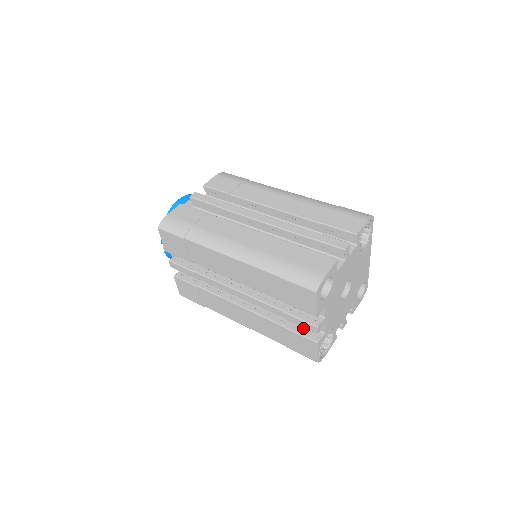
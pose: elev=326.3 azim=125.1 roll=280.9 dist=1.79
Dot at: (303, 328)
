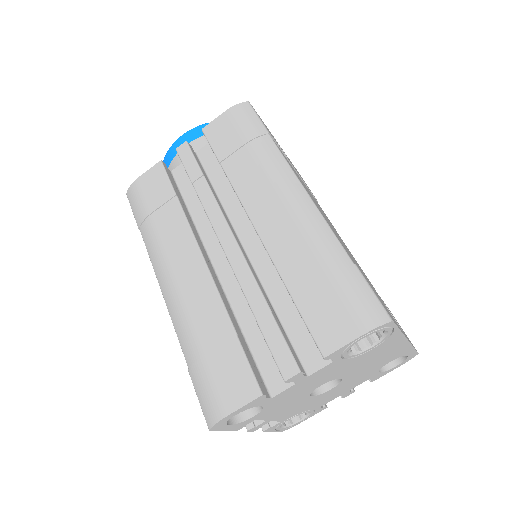
Dot at: occluded
